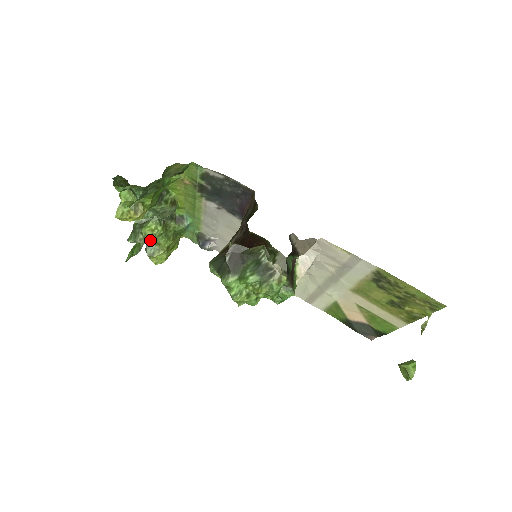
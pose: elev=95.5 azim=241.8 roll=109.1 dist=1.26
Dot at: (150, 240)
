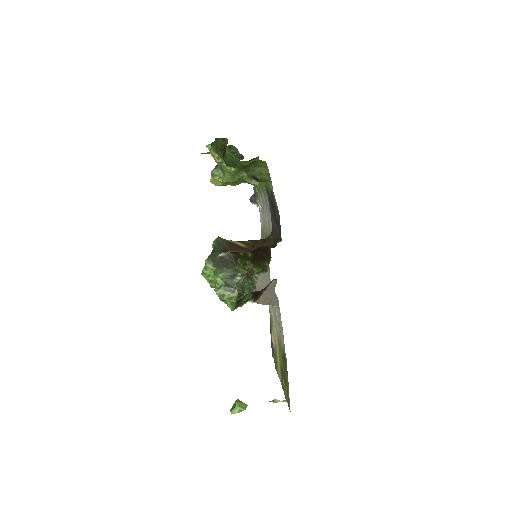
Dot at: (222, 167)
